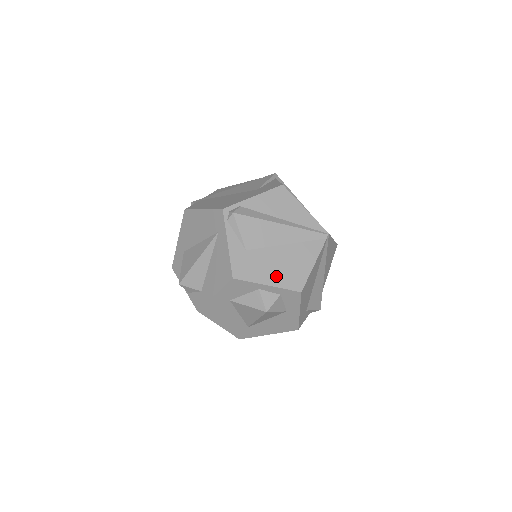
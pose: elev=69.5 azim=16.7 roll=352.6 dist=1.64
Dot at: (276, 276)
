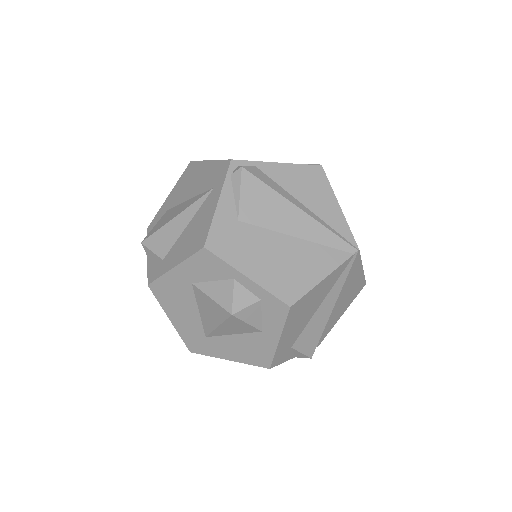
Dot at: (264, 270)
